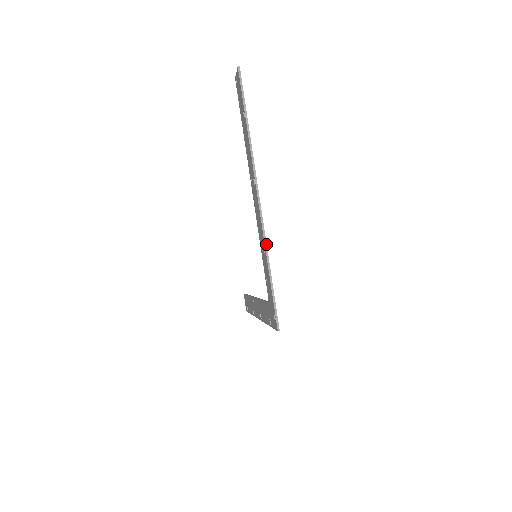
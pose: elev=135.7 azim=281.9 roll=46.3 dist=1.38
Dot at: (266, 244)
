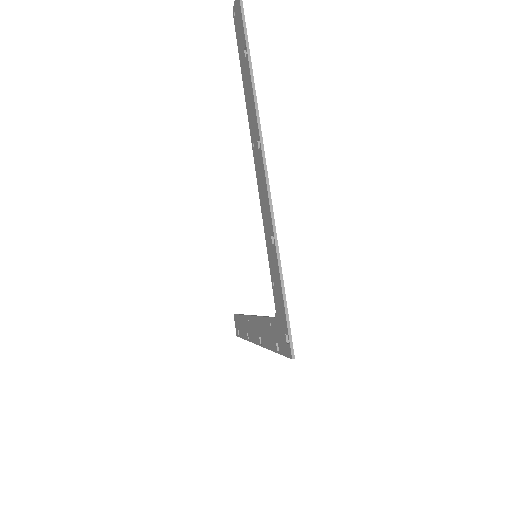
Dot at: (275, 231)
